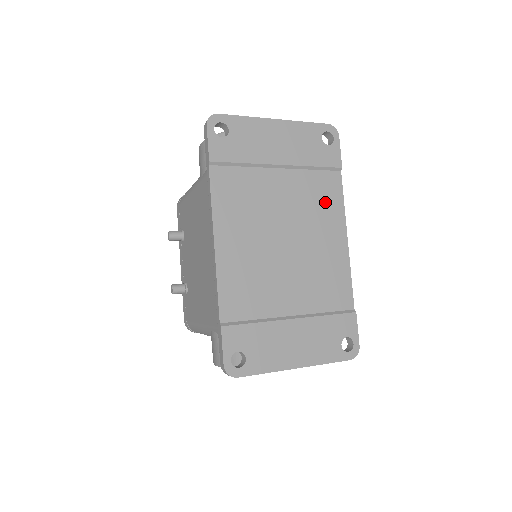
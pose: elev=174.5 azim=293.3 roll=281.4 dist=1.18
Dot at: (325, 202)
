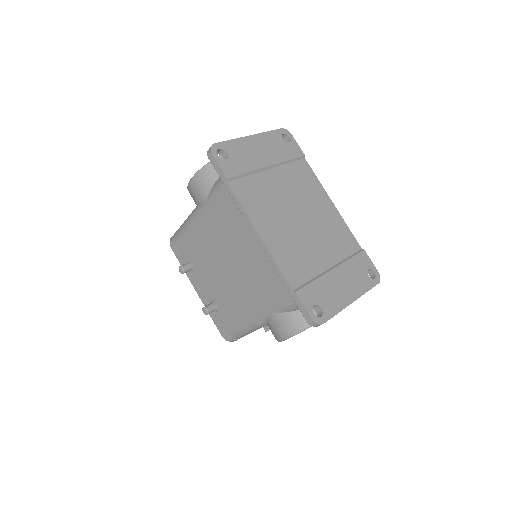
Dot at: (307, 182)
